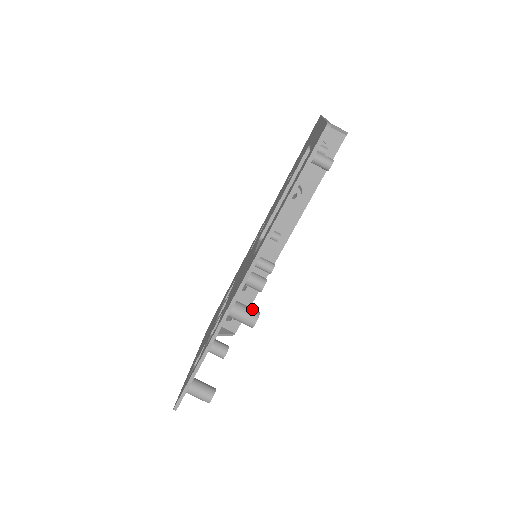
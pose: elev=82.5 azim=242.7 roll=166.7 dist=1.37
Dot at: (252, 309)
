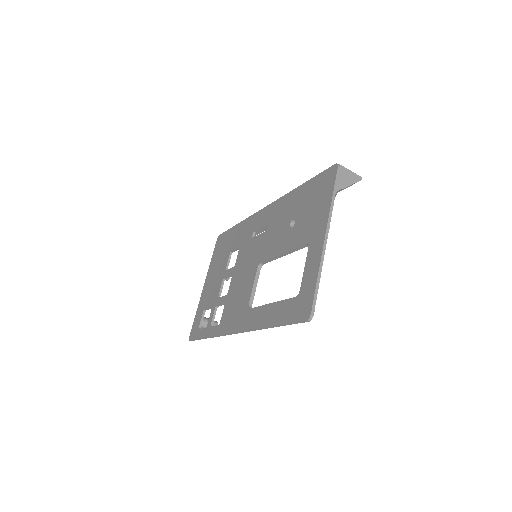
Dot at: occluded
